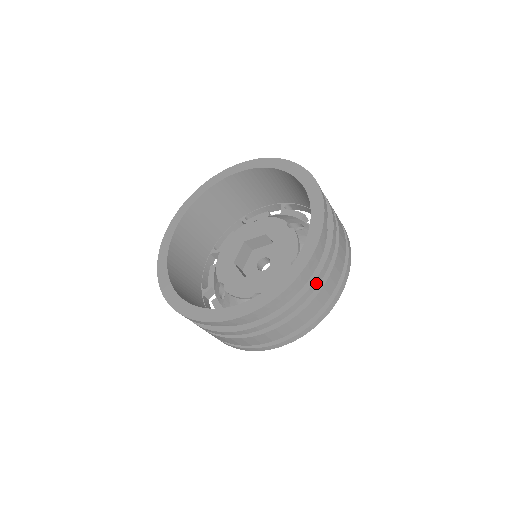
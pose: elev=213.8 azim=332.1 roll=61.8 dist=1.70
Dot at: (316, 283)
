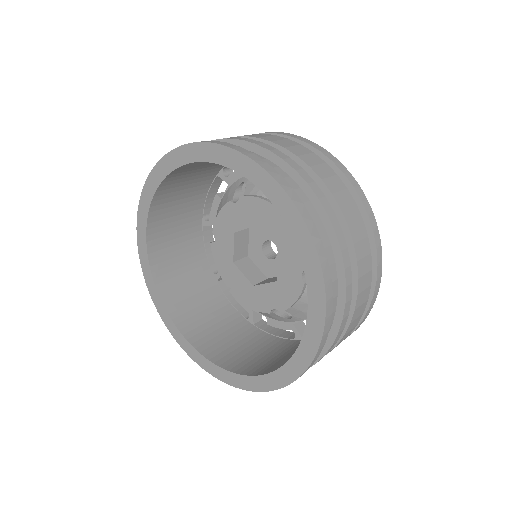
Dot at: (339, 333)
